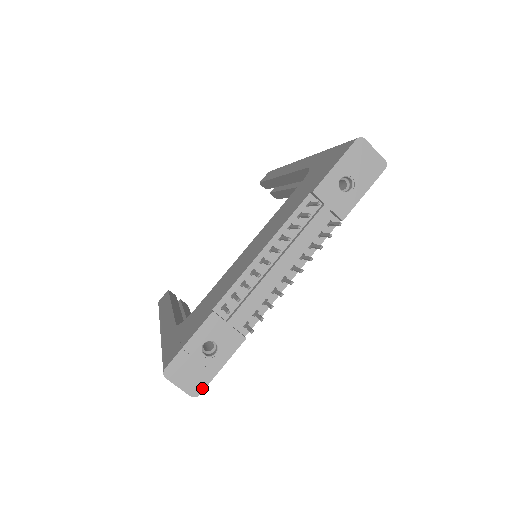
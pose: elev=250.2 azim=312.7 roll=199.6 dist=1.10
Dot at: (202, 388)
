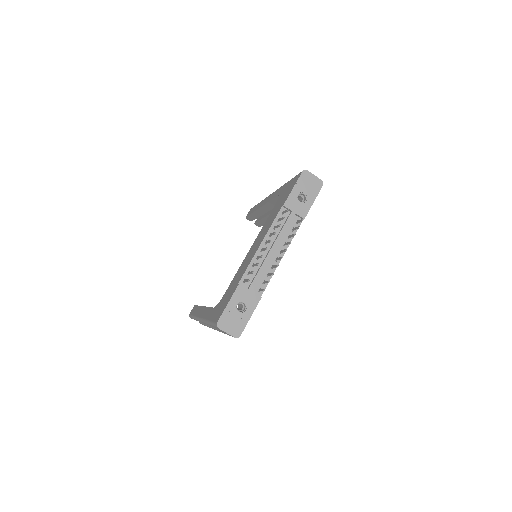
Dot at: (241, 332)
